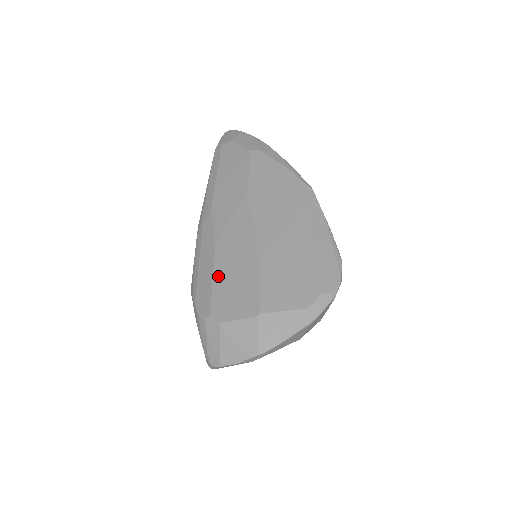
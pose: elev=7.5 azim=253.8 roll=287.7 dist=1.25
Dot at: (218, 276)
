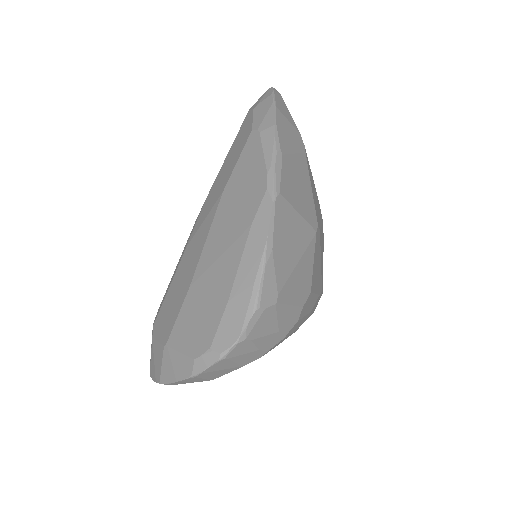
Dot at: (172, 286)
